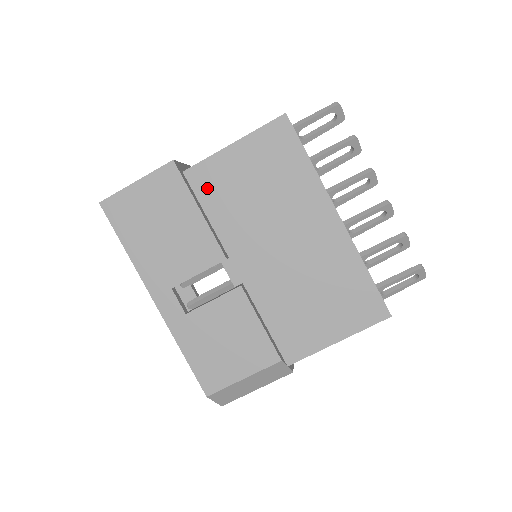
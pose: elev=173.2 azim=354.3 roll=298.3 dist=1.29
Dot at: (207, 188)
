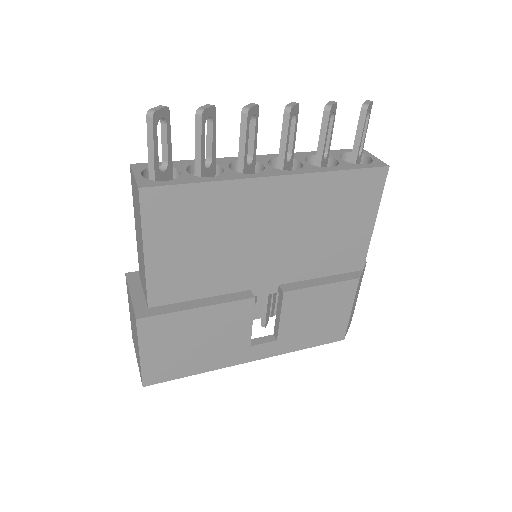
Dot at: (176, 291)
